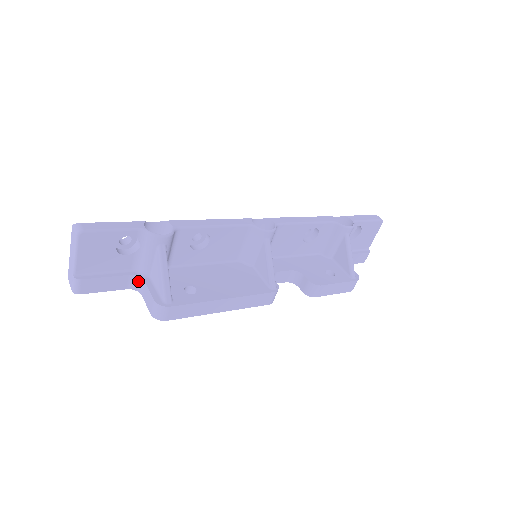
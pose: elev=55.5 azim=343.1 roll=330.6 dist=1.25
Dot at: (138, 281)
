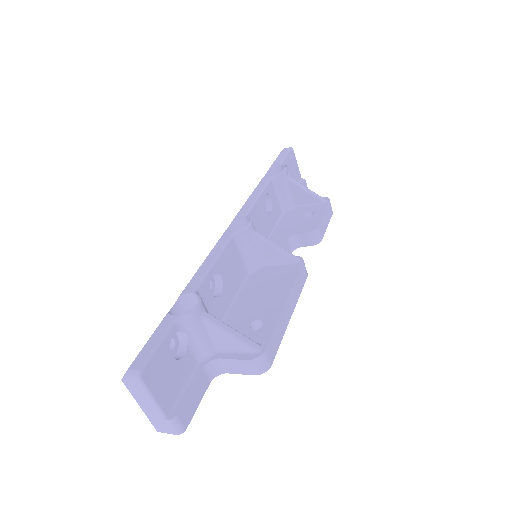
Dot at: (212, 366)
